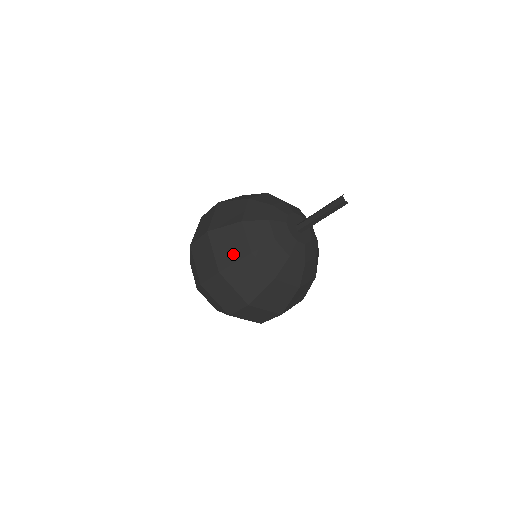
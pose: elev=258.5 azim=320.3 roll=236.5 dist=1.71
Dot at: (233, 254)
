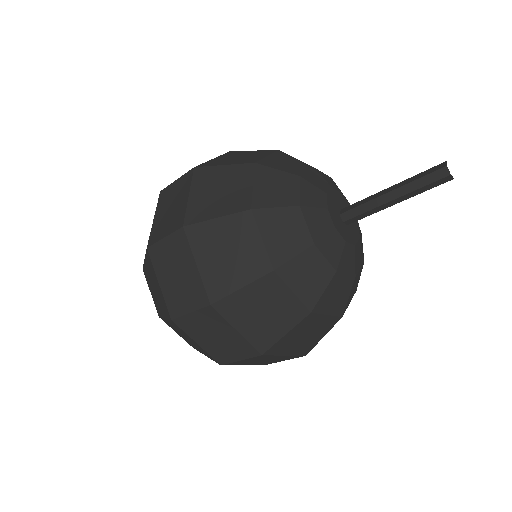
Dot at: (237, 271)
